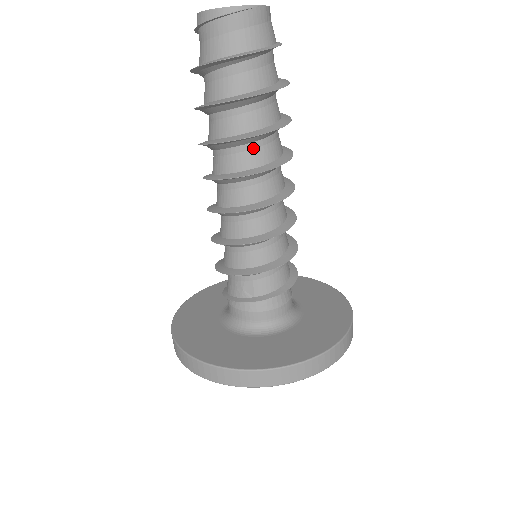
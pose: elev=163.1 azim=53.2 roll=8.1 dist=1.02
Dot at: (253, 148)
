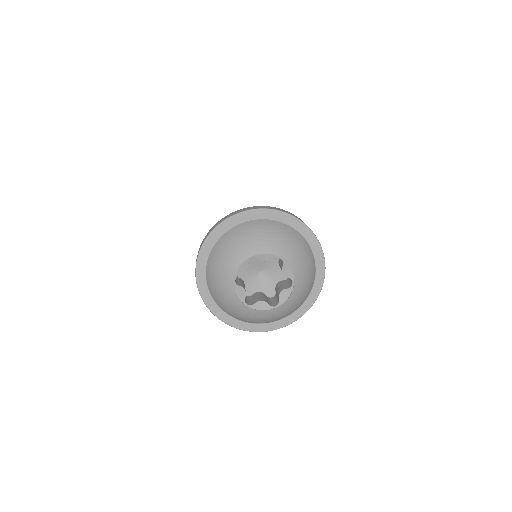
Dot at: occluded
